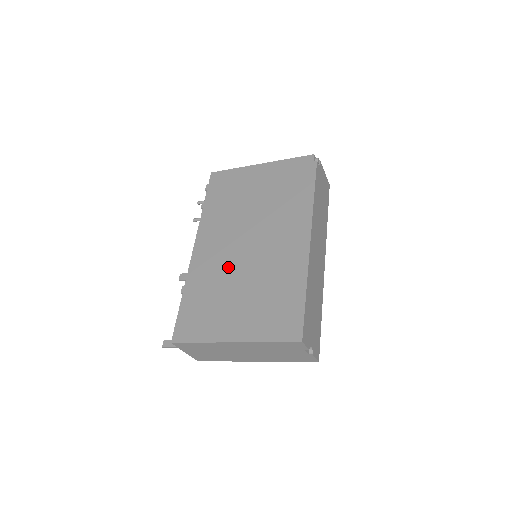
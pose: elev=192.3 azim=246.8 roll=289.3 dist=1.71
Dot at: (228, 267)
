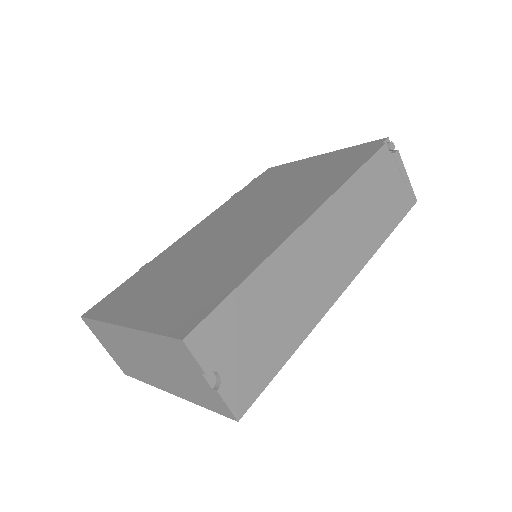
Dot at: (199, 247)
